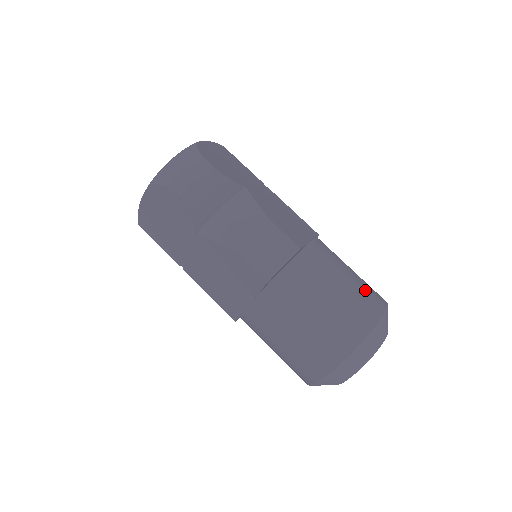
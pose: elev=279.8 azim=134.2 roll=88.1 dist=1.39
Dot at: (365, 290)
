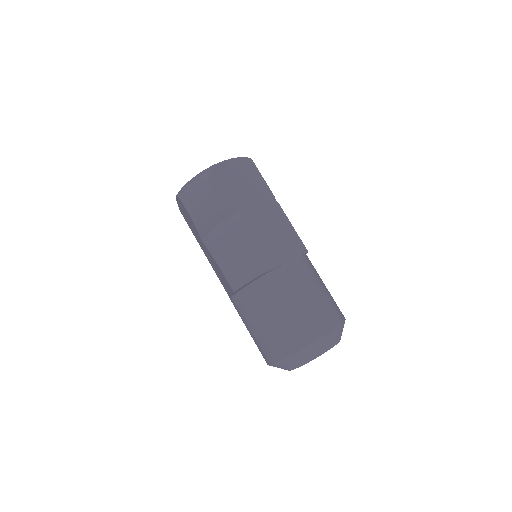
Dot at: (317, 313)
